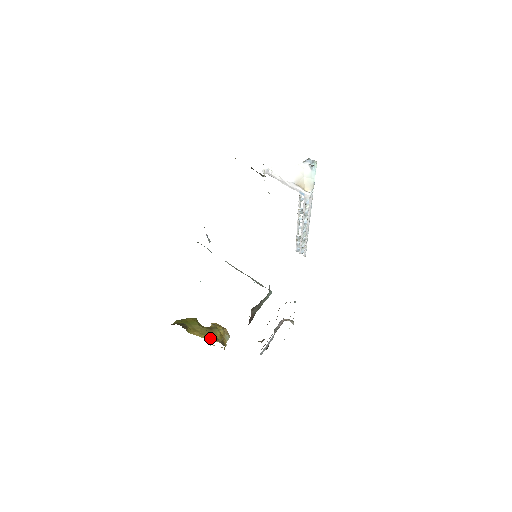
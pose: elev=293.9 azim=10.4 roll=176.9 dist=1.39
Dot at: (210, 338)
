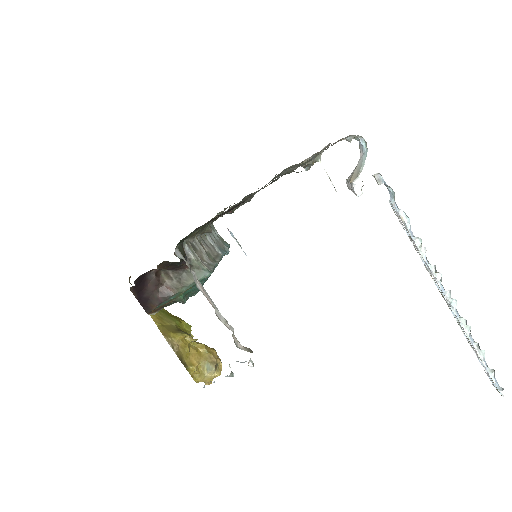
Dot at: (162, 330)
